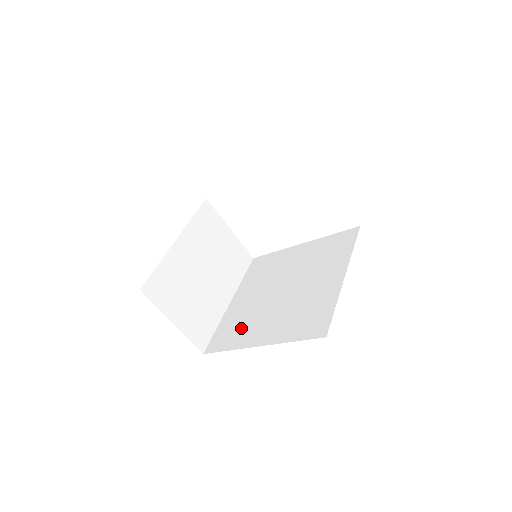
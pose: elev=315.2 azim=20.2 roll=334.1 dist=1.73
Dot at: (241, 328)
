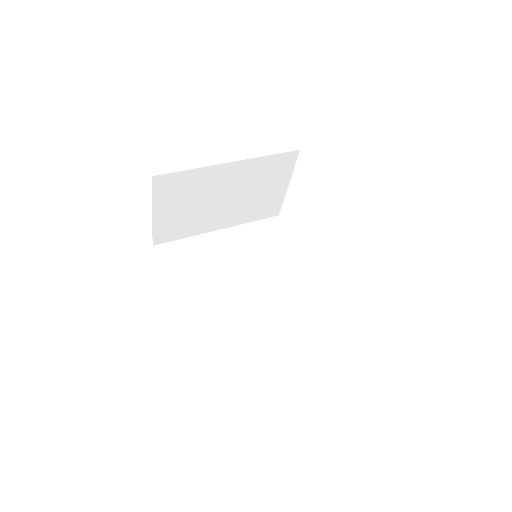
Dot at: (192, 269)
